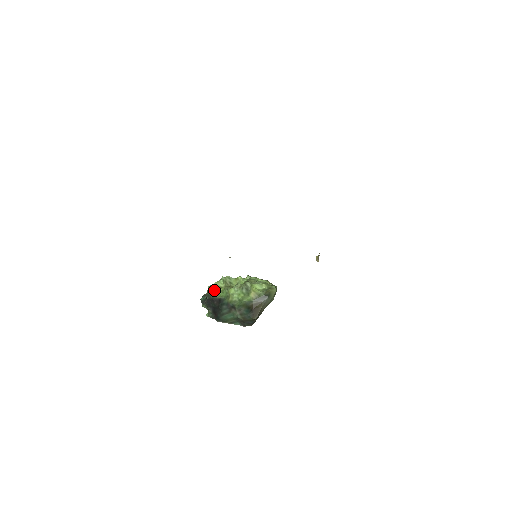
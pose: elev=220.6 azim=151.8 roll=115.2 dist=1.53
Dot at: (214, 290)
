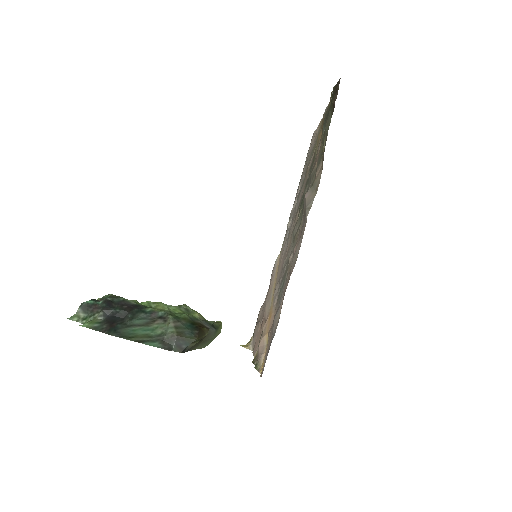
Dot at: occluded
